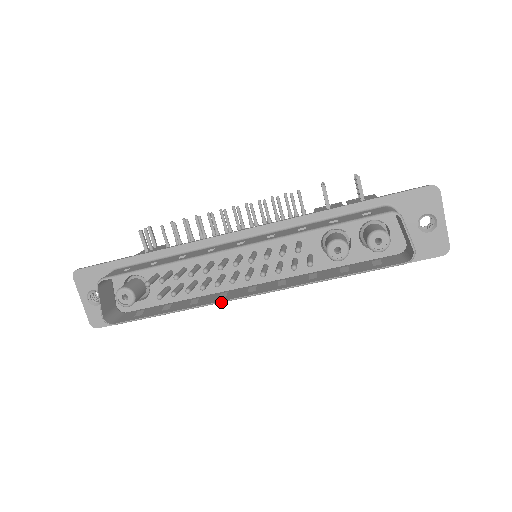
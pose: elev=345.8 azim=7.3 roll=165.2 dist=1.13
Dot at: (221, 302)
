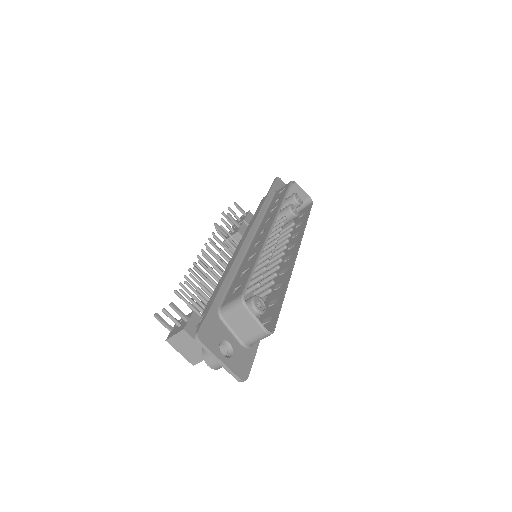
Dot at: (293, 267)
